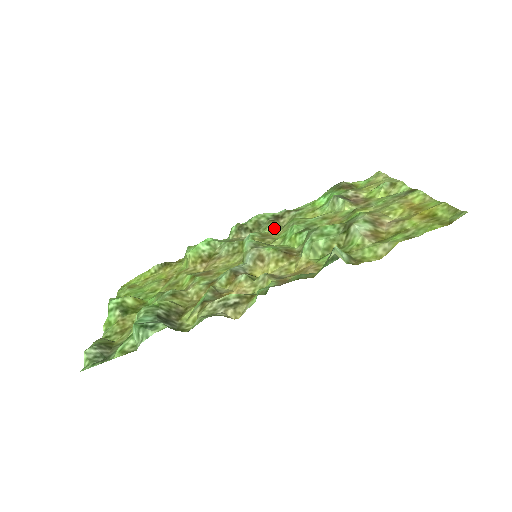
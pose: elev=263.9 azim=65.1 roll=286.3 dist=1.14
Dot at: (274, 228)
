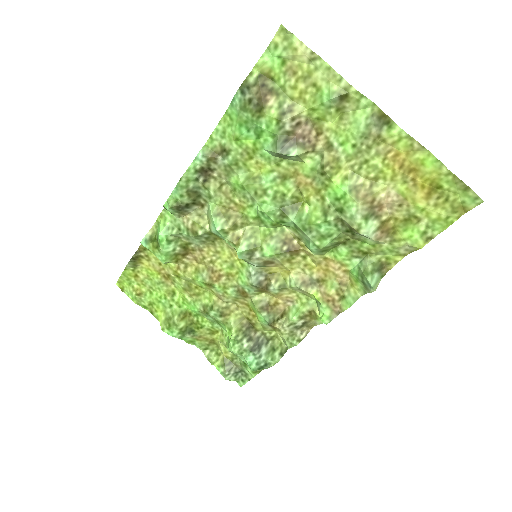
Dot at: (220, 192)
